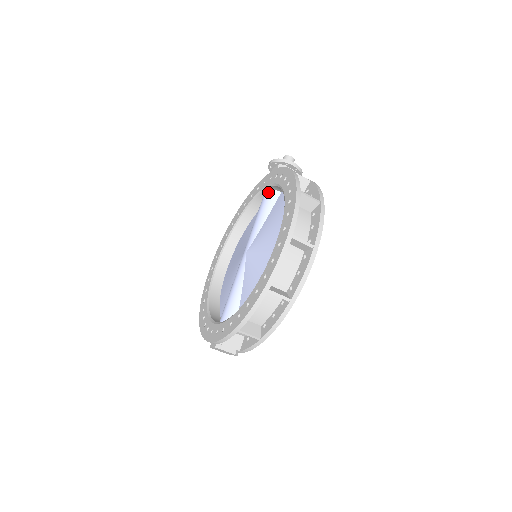
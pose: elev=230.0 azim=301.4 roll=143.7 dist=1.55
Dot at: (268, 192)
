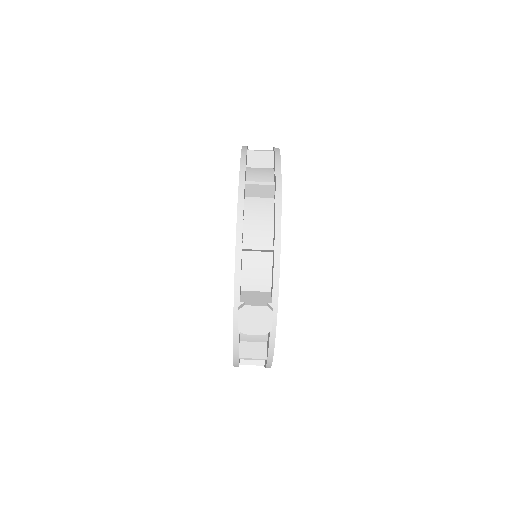
Dot at: occluded
